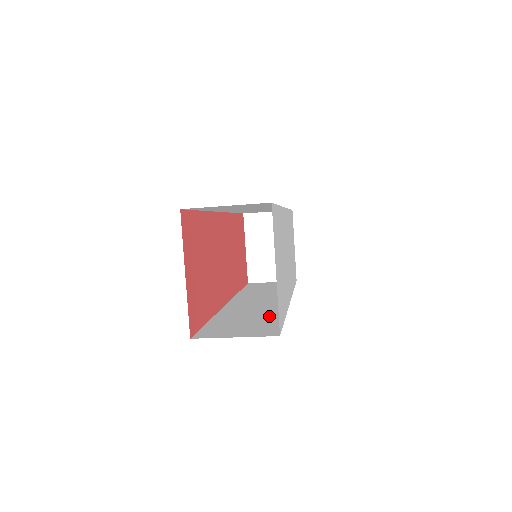
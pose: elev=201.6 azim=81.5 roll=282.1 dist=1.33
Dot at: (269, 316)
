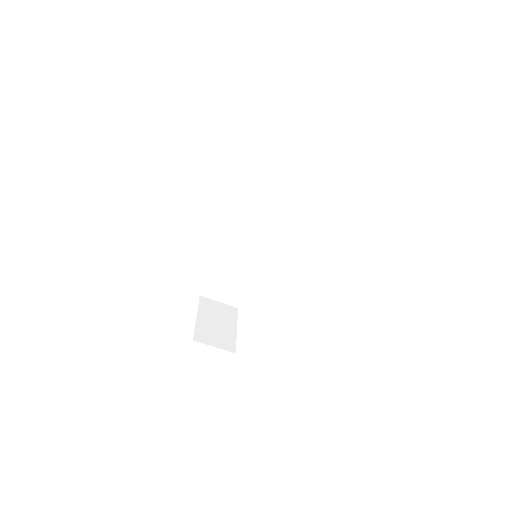
Dot at: occluded
